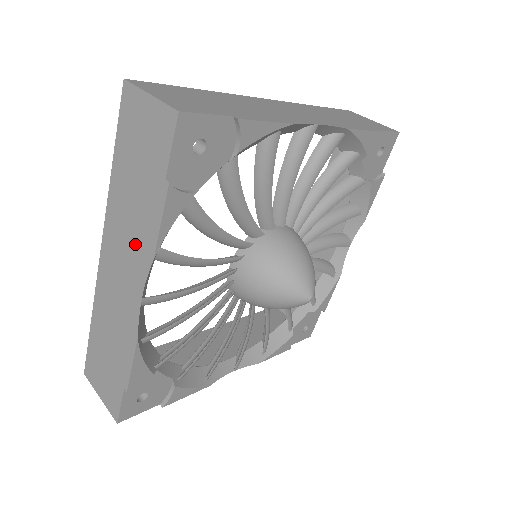
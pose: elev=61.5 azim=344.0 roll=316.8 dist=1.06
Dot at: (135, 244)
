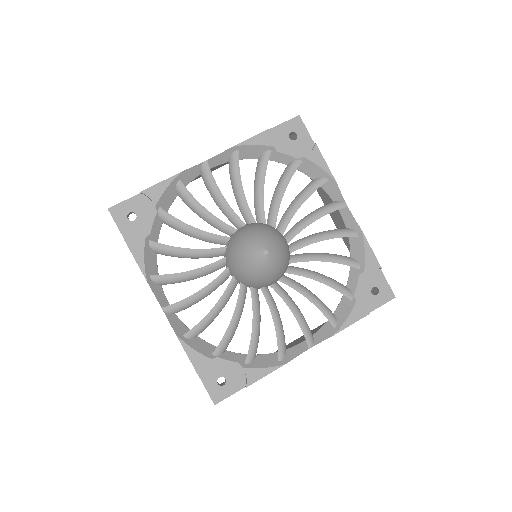
Dot at: occluded
